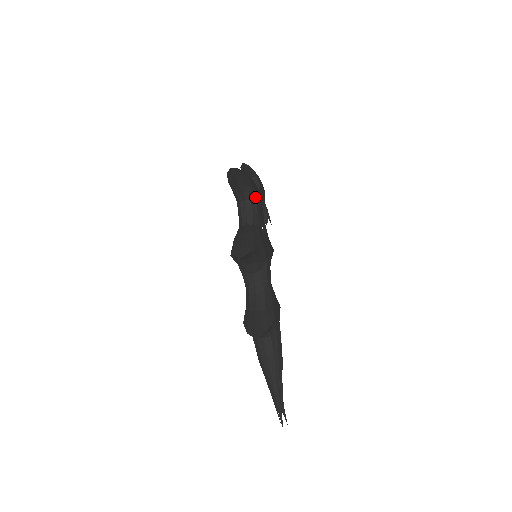
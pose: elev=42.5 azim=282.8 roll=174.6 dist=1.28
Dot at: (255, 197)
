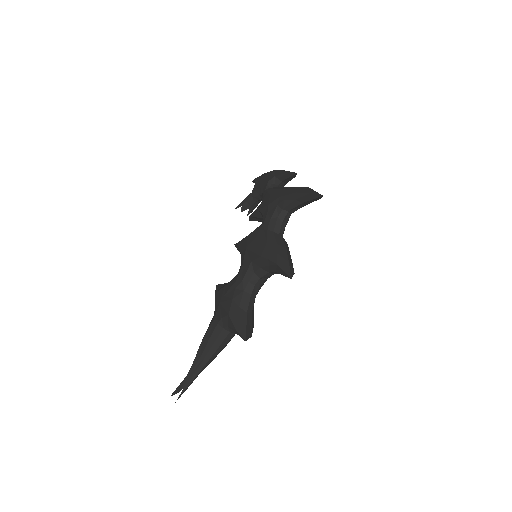
Dot at: occluded
